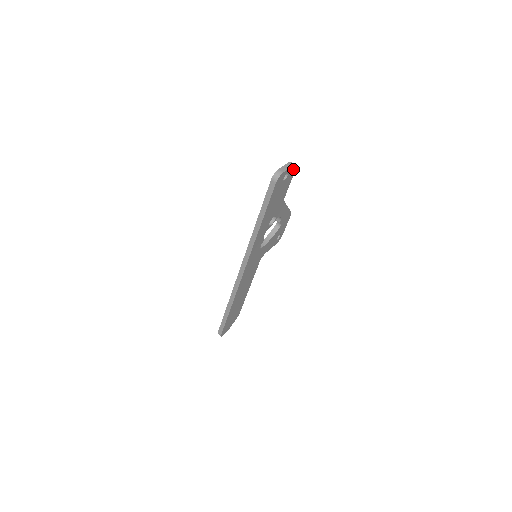
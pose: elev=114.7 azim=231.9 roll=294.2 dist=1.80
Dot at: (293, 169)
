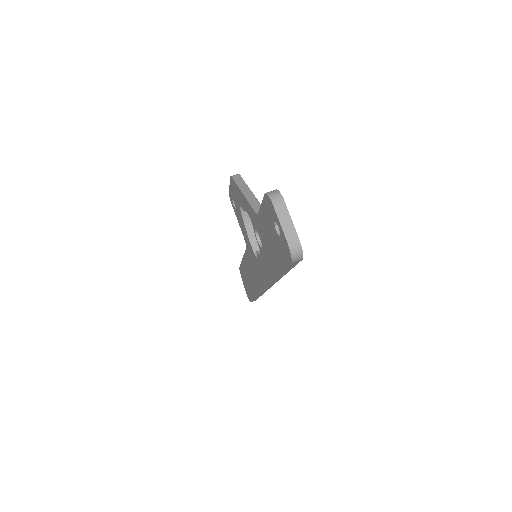
Dot at: occluded
